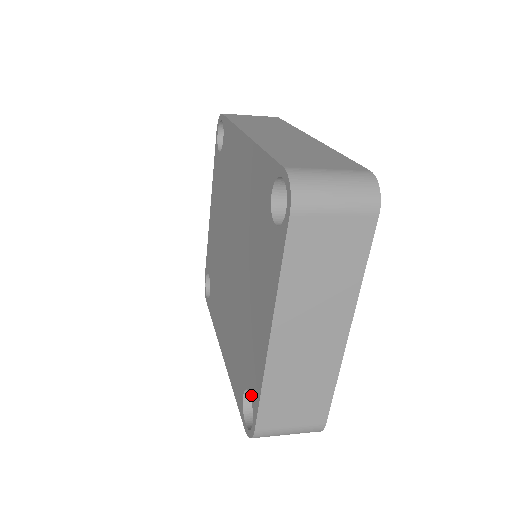
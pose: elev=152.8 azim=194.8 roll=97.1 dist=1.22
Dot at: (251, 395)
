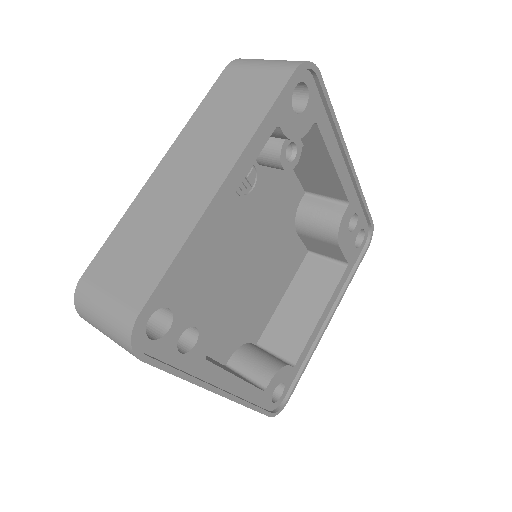
Dot at: occluded
